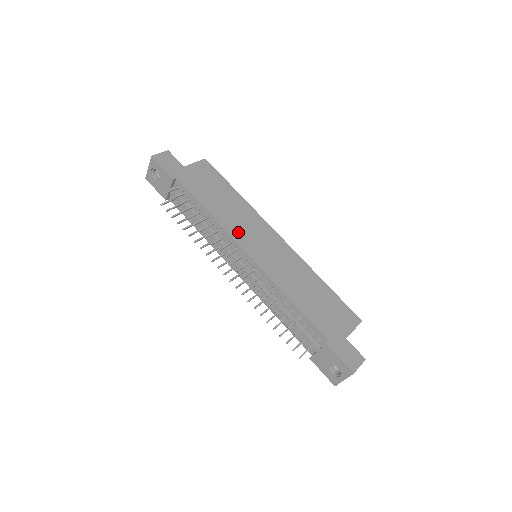
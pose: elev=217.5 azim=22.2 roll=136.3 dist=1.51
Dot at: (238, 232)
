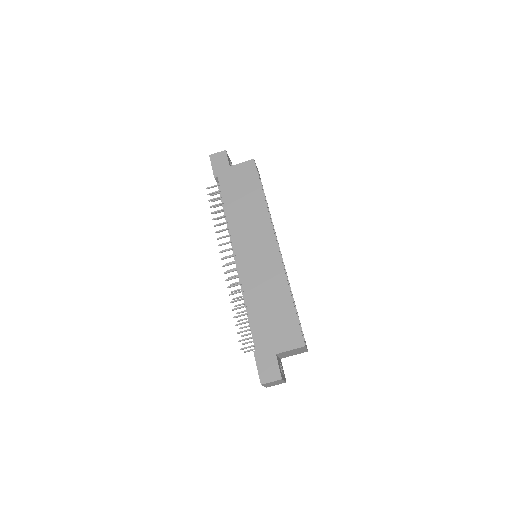
Dot at: (240, 233)
